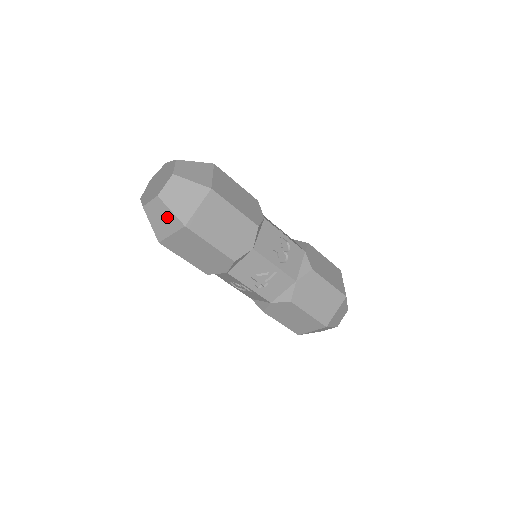
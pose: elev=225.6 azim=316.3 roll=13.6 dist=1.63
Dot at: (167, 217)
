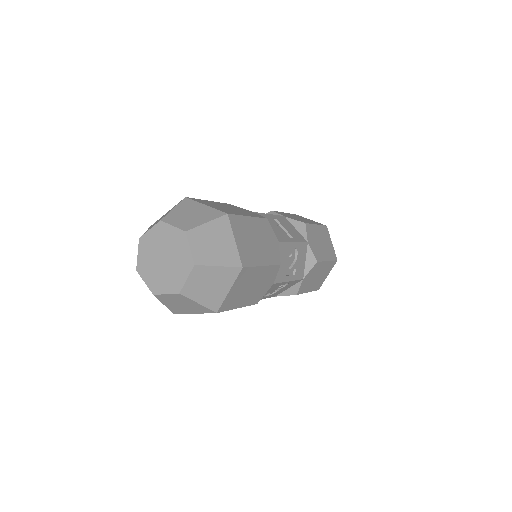
Dot at: occluded
